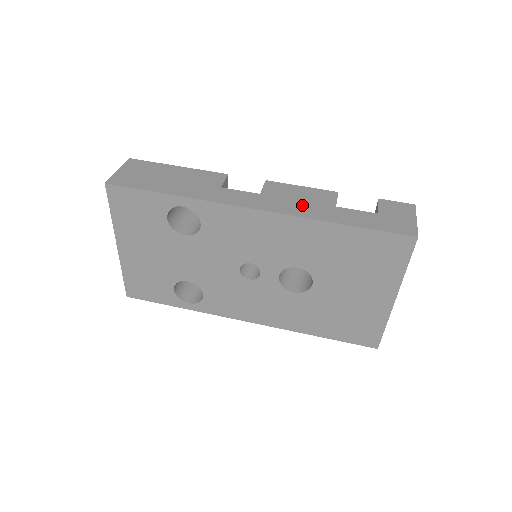
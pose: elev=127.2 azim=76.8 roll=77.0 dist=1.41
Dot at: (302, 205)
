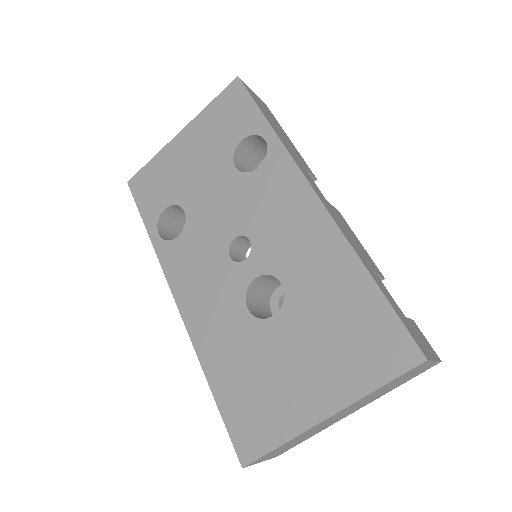
Dot at: (351, 237)
